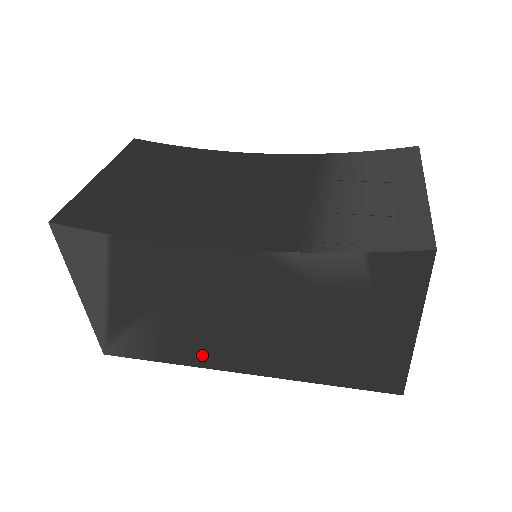
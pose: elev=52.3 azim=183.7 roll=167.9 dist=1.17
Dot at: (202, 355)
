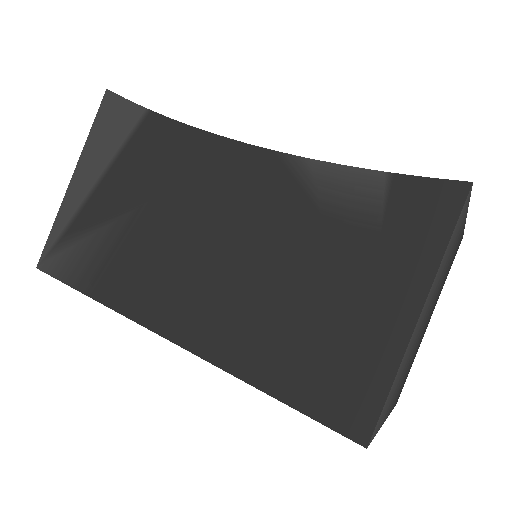
Dot at: (139, 294)
